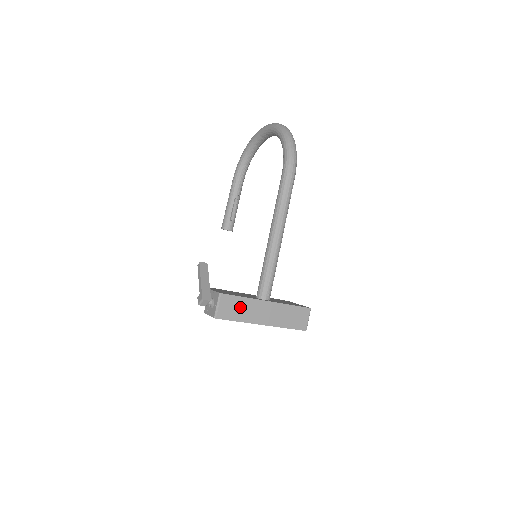
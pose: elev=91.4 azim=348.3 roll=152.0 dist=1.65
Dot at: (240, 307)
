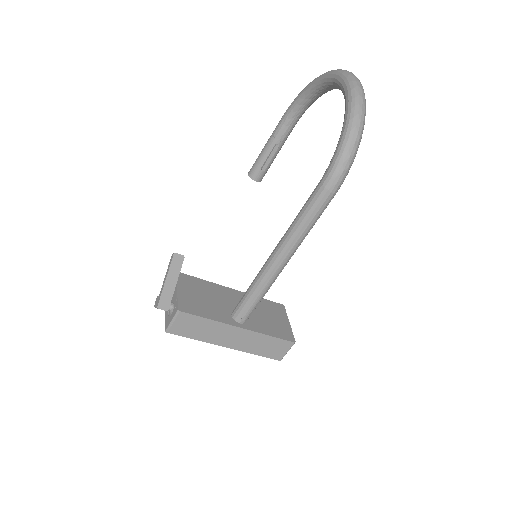
Dot at: (201, 327)
